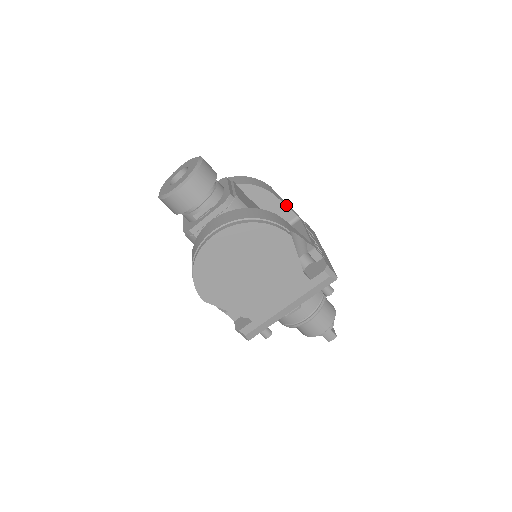
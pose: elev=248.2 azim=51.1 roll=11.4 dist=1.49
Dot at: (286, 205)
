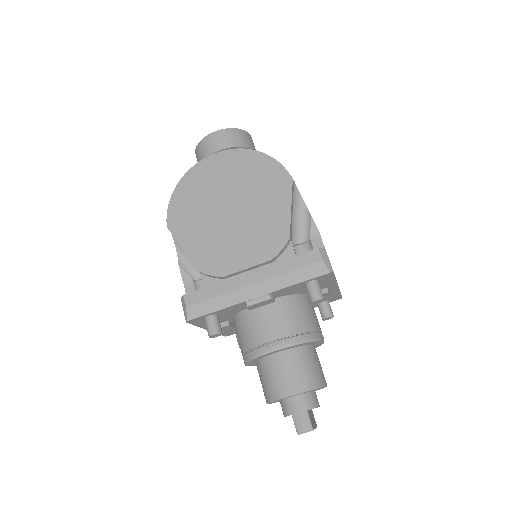
Dot at: occluded
